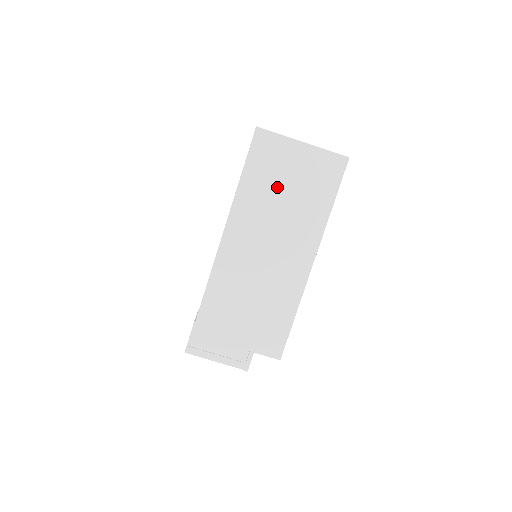
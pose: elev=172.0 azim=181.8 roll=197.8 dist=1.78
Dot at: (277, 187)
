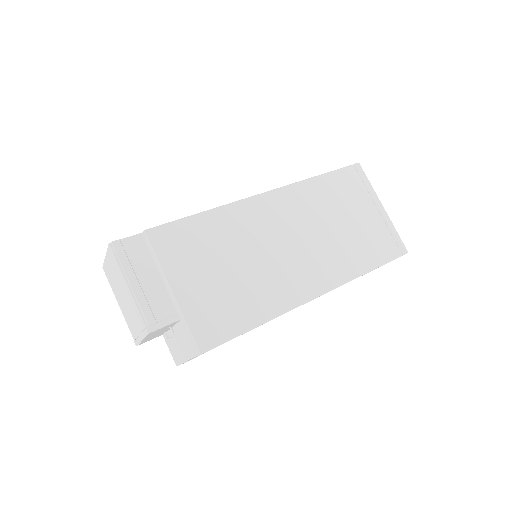
Dot at: (340, 211)
